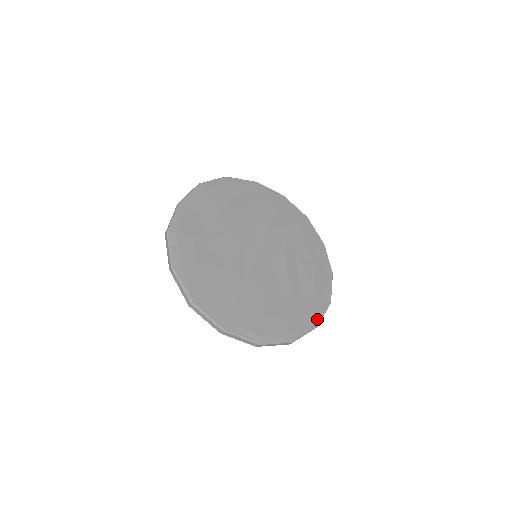
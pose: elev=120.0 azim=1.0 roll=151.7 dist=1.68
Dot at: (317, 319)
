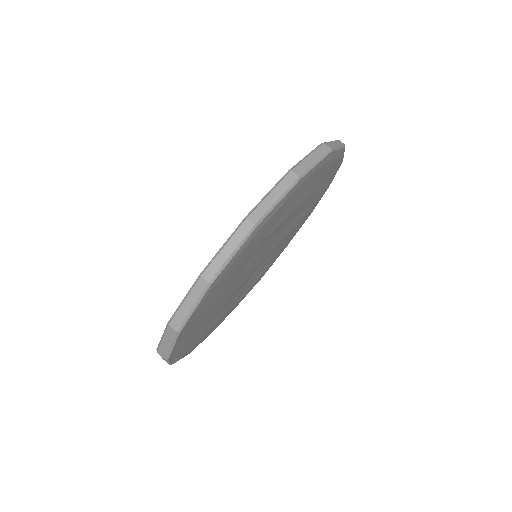
Dot at: (217, 326)
